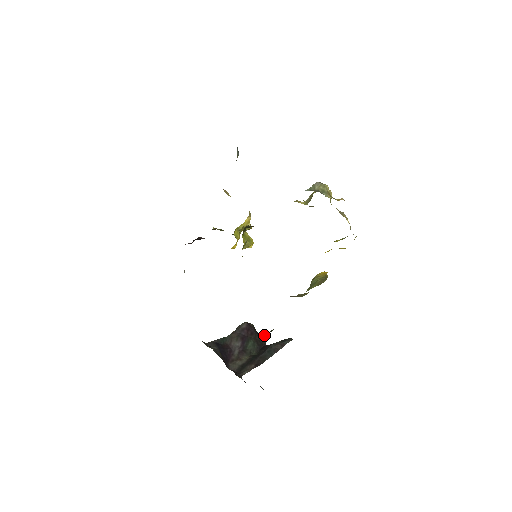
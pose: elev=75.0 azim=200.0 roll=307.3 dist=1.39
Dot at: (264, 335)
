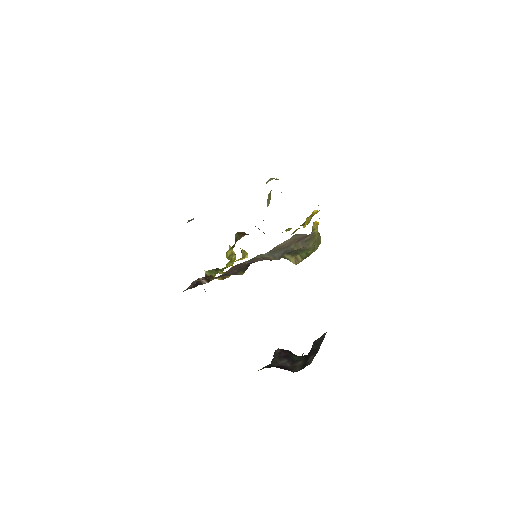
Dot at: occluded
